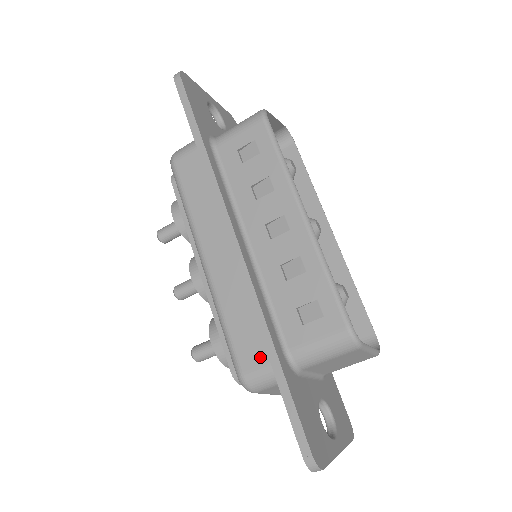
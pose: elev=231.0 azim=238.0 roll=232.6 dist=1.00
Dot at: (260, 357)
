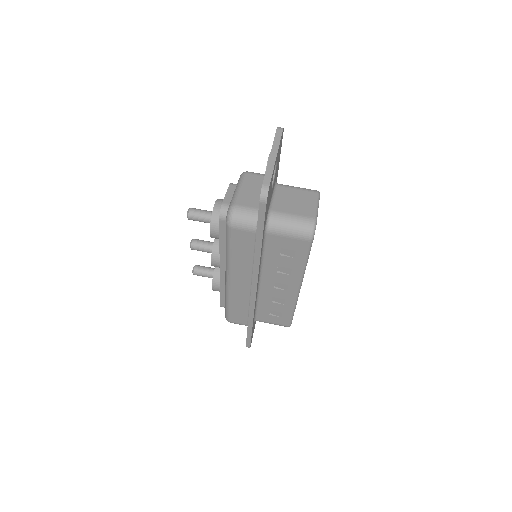
Dot at: occluded
